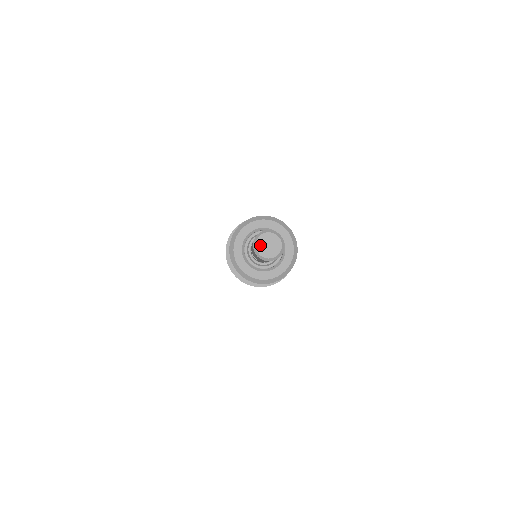
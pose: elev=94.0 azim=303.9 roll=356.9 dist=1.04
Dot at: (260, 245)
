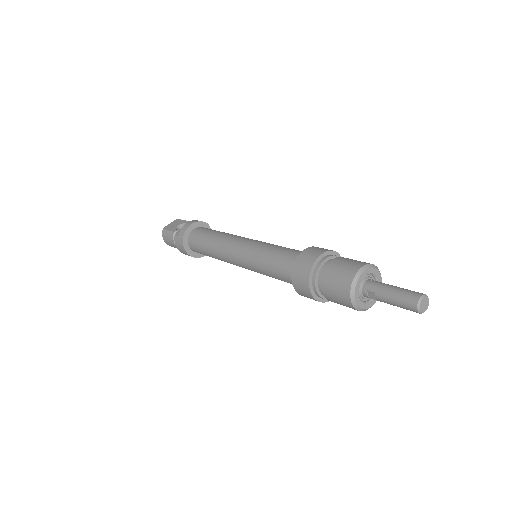
Dot at: (421, 305)
